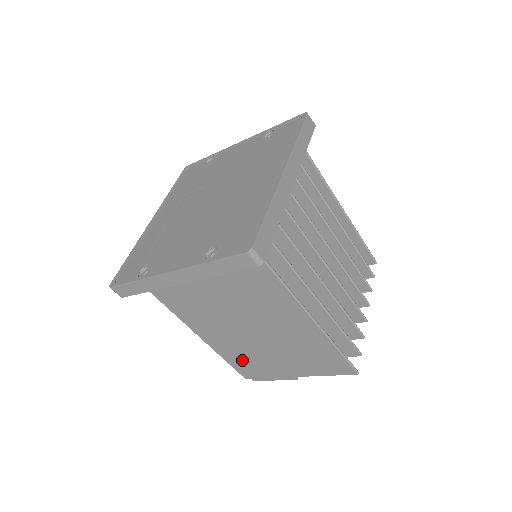
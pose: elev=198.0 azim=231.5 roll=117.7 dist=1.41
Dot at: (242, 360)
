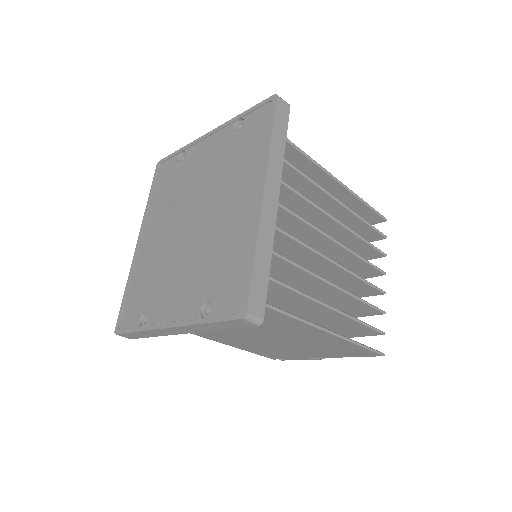
Dot at: (266, 351)
